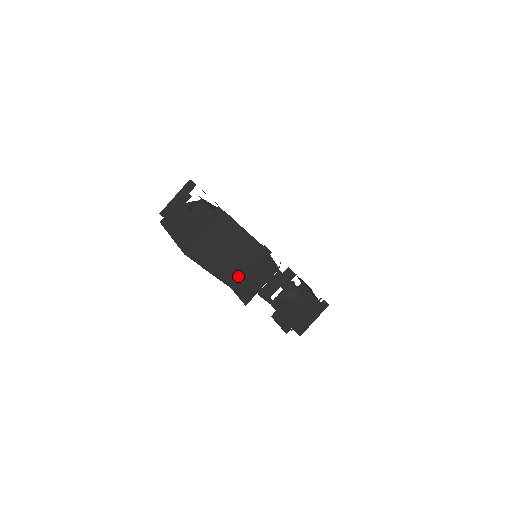
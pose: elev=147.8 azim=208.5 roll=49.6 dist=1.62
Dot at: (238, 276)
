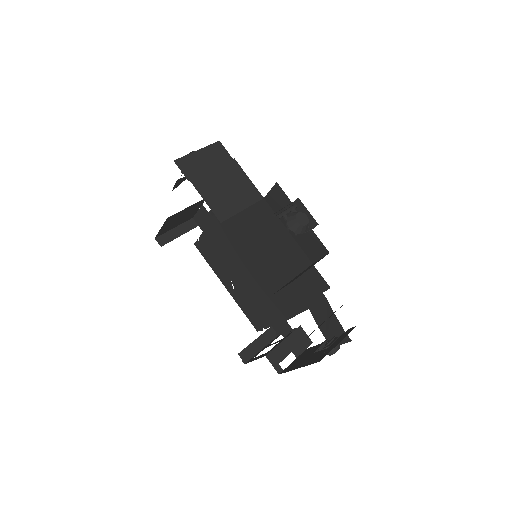
Dot at: (231, 214)
